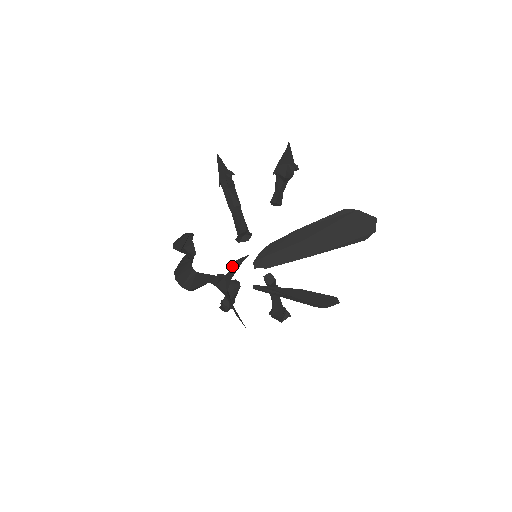
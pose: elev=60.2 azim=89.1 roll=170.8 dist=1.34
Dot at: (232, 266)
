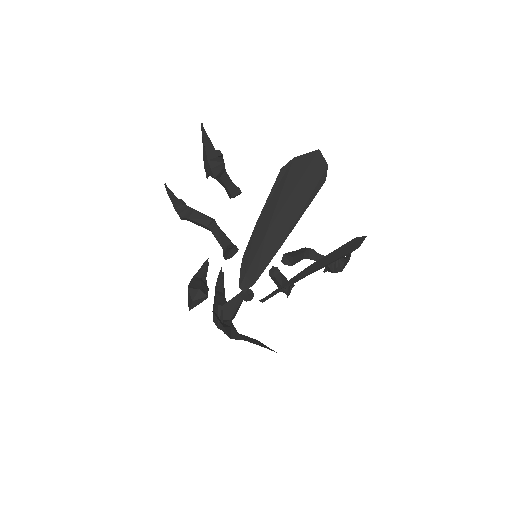
Dot at: (217, 316)
